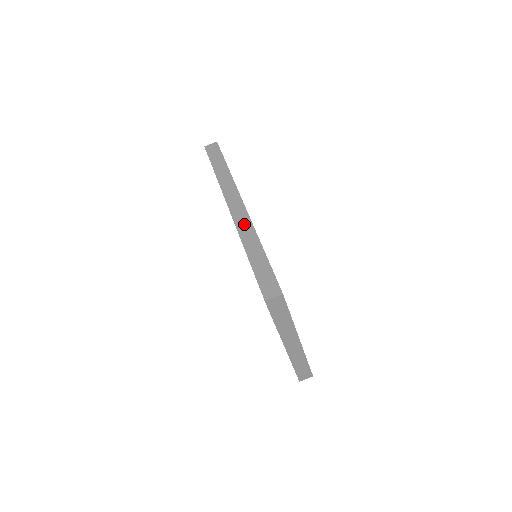
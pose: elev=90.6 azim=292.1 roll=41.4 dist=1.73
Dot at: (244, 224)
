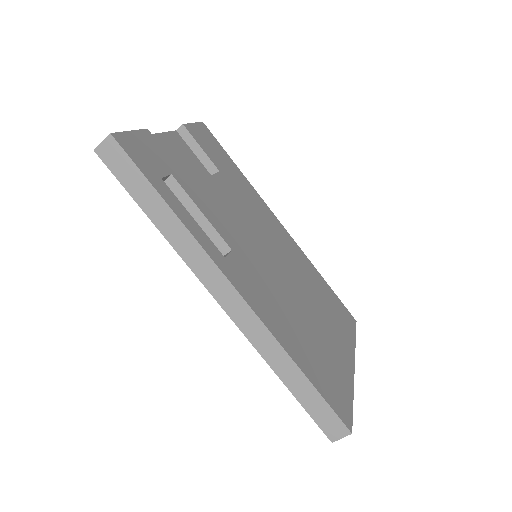
Dot at: (256, 332)
